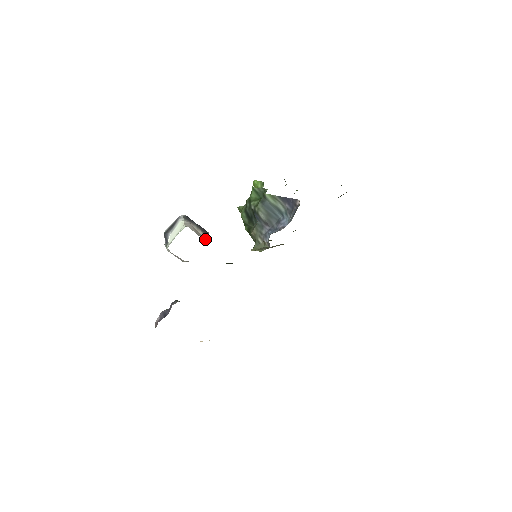
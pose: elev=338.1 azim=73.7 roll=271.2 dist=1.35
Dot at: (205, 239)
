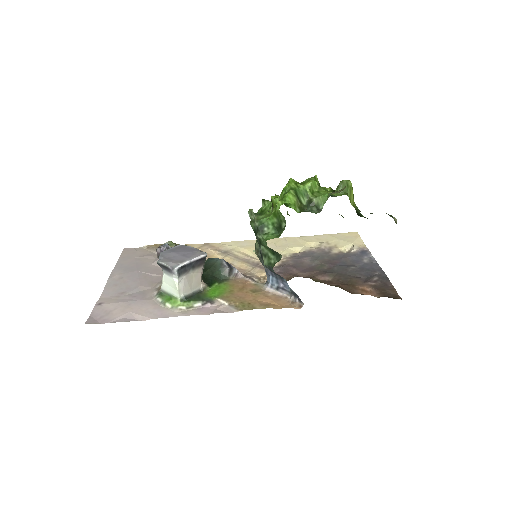
Dot at: (201, 277)
